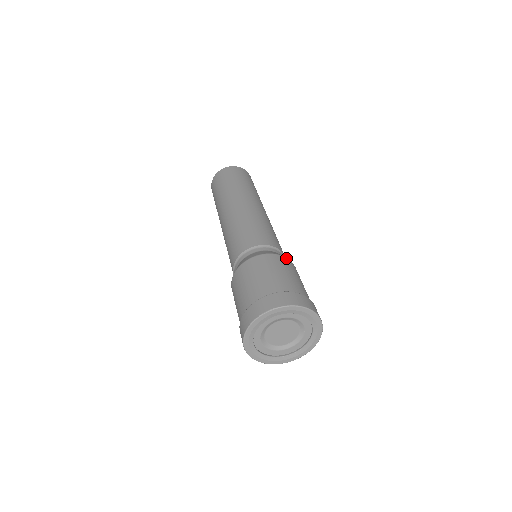
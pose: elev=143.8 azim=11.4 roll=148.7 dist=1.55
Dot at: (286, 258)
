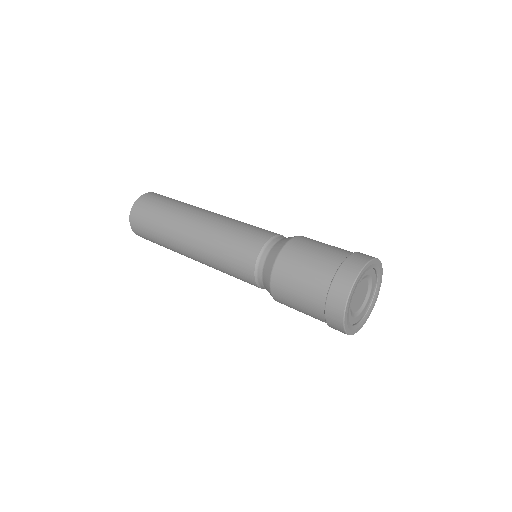
Dot at: (293, 239)
